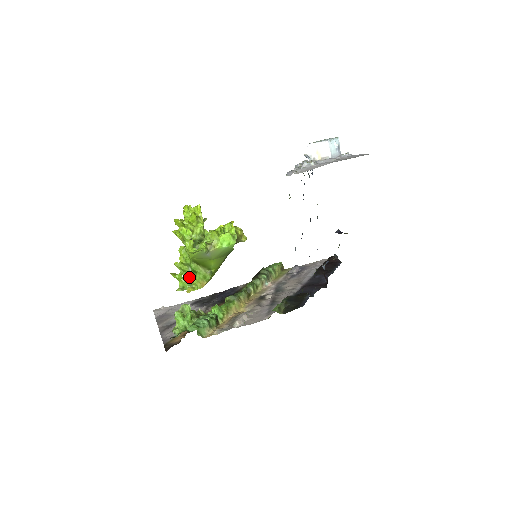
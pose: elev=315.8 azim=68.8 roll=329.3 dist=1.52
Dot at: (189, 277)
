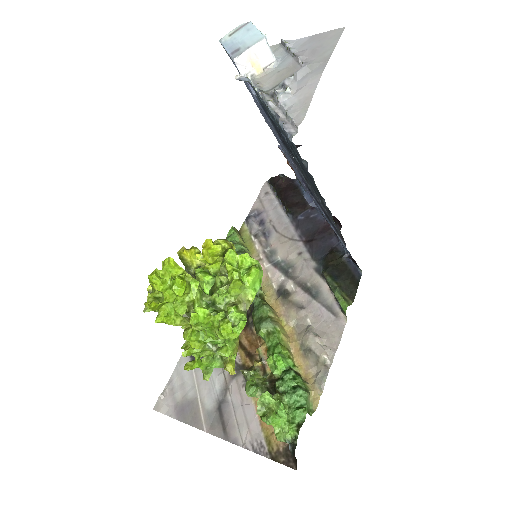
Dot at: occluded
